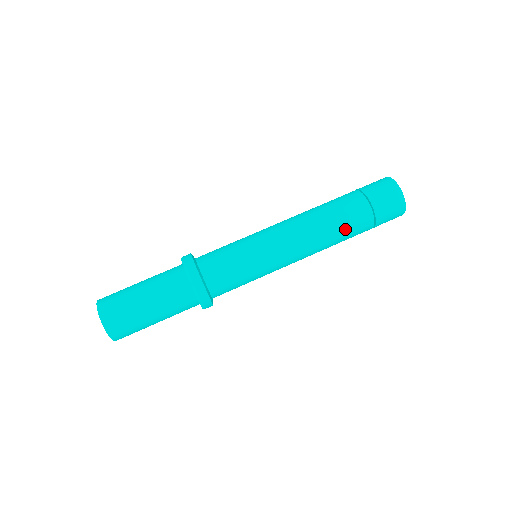
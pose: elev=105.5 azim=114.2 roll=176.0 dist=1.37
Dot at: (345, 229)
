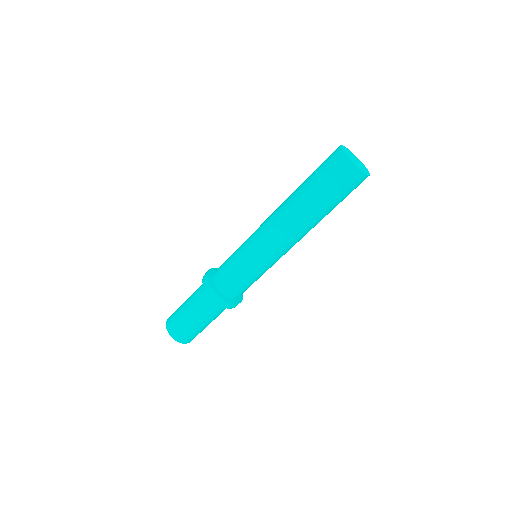
Dot at: (321, 219)
